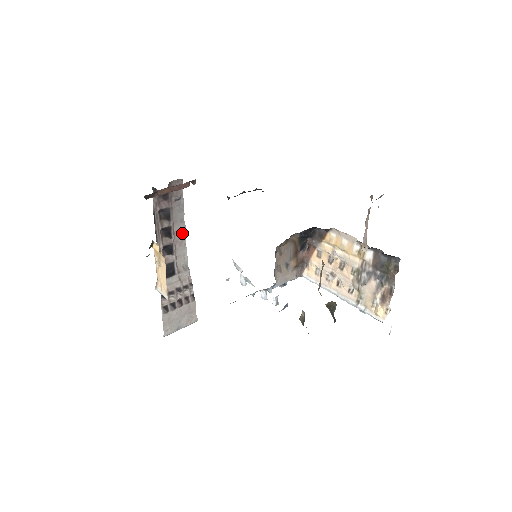
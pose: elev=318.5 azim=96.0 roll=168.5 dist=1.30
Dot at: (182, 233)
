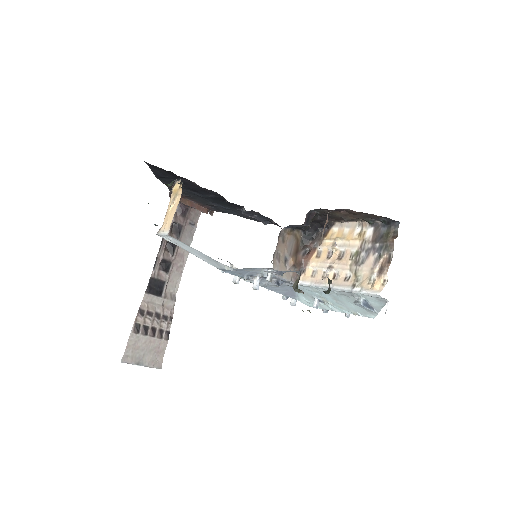
Dot at: (183, 259)
